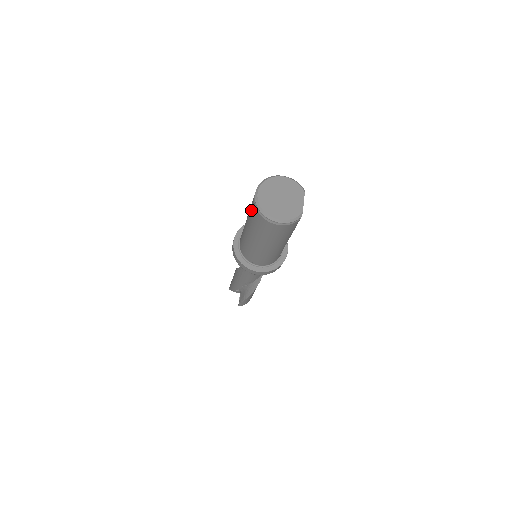
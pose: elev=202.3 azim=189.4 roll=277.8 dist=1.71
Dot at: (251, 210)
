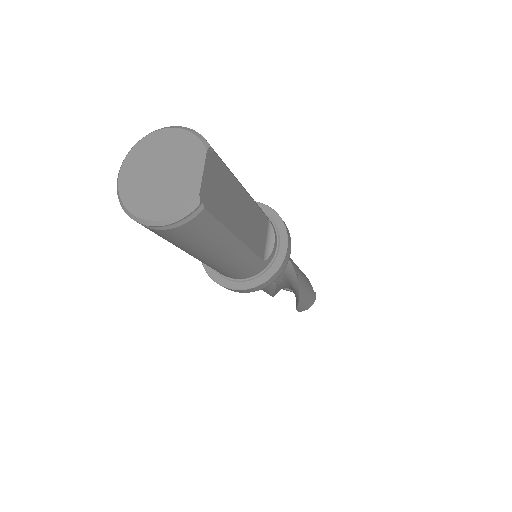
Dot at: occluded
